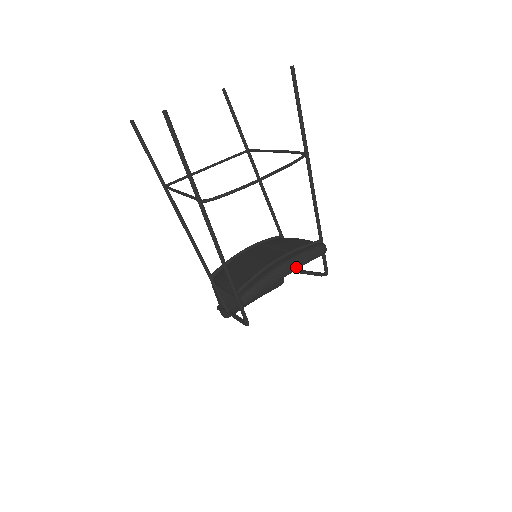
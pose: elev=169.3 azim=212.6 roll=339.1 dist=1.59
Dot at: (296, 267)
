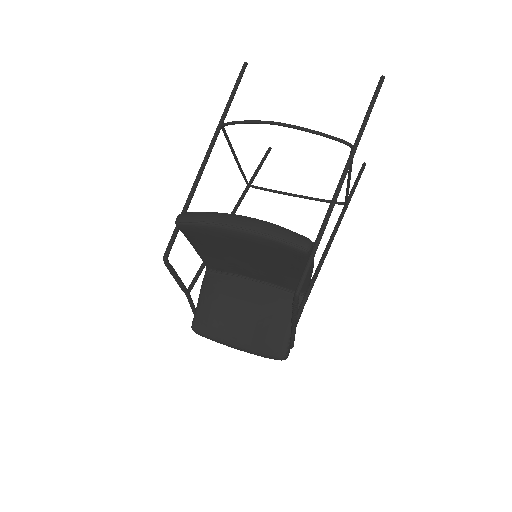
Dot at: (253, 228)
